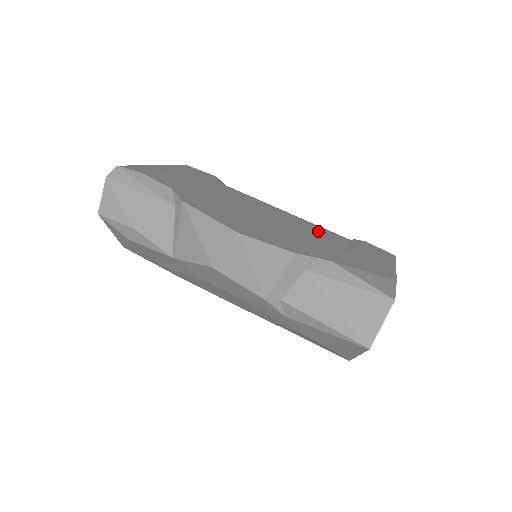
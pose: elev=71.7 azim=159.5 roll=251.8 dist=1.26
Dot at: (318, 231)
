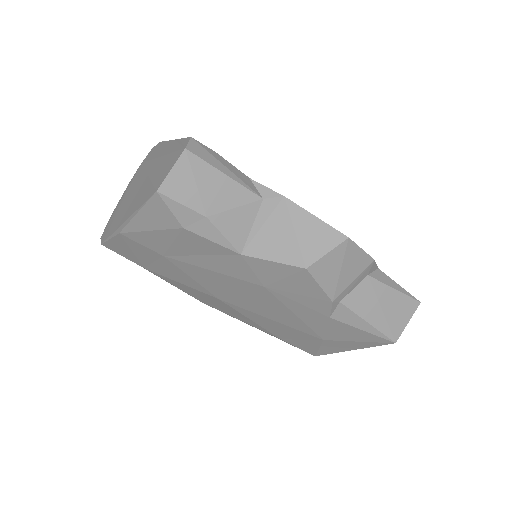
Dot at: occluded
